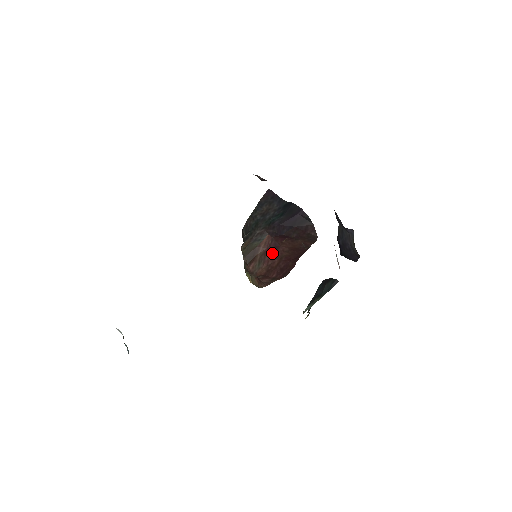
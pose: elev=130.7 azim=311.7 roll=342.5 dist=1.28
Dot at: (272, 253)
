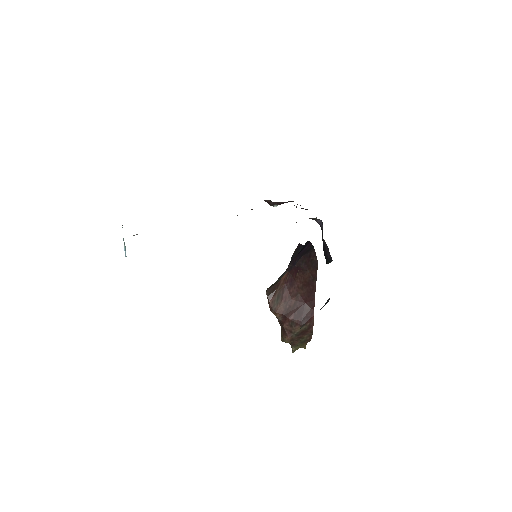
Dot at: (289, 290)
